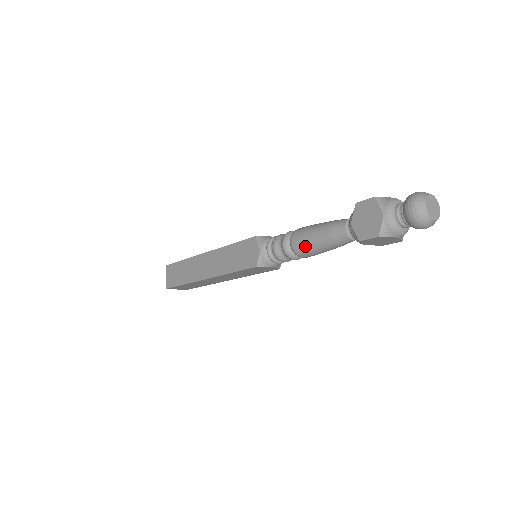
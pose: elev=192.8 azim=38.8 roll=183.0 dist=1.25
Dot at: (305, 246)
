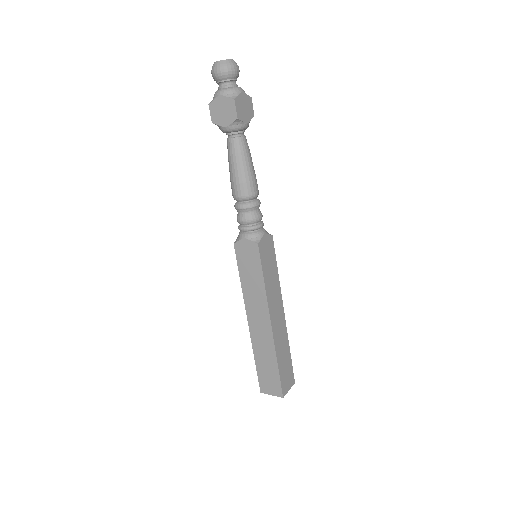
Dot at: (243, 182)
